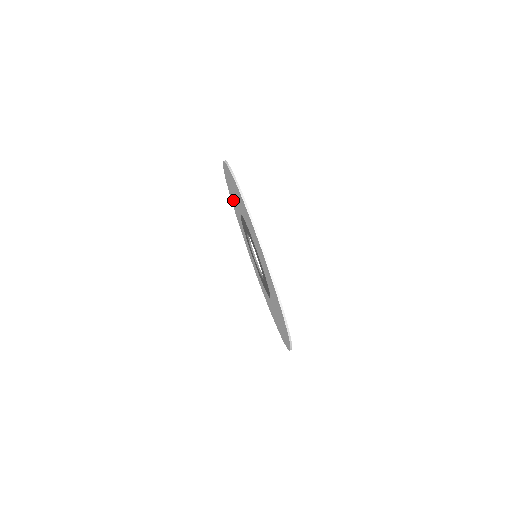
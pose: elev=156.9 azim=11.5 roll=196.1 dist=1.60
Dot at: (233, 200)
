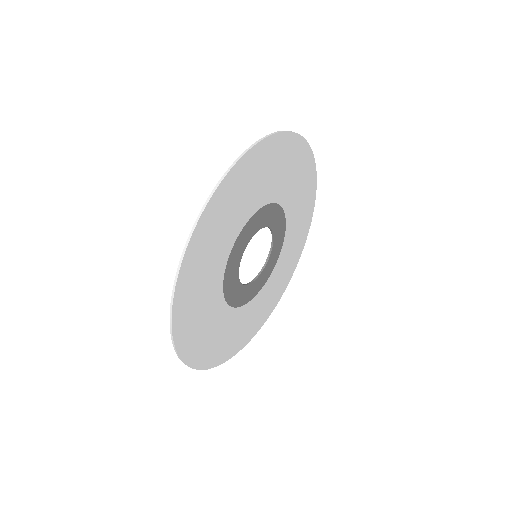
Dot at: (301, 194)
